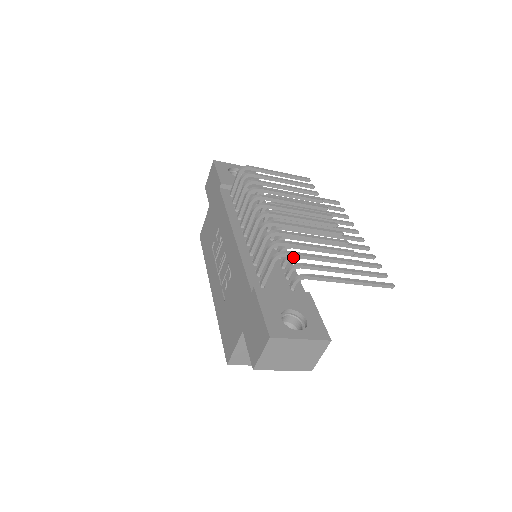
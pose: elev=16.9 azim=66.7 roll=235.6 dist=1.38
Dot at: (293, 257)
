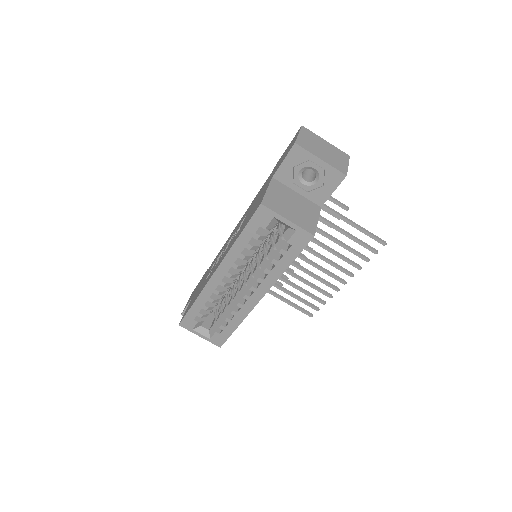
Dot at: occluded
